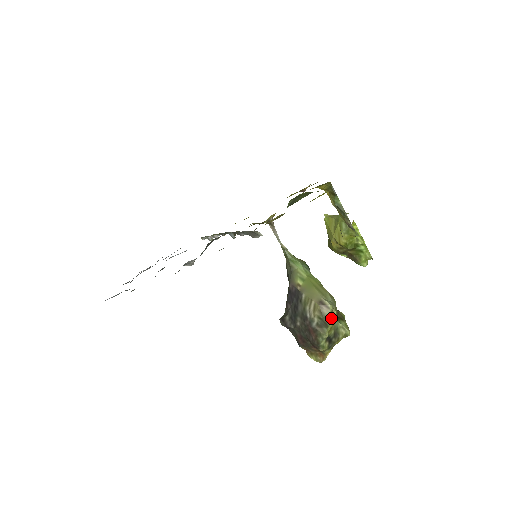
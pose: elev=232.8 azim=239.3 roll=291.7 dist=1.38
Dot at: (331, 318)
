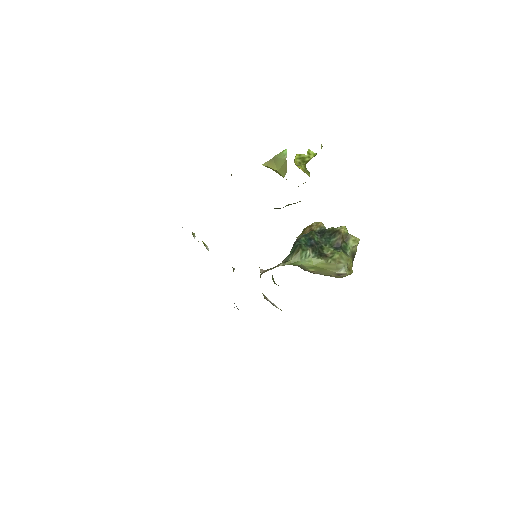
Dot at: (349, 268)
